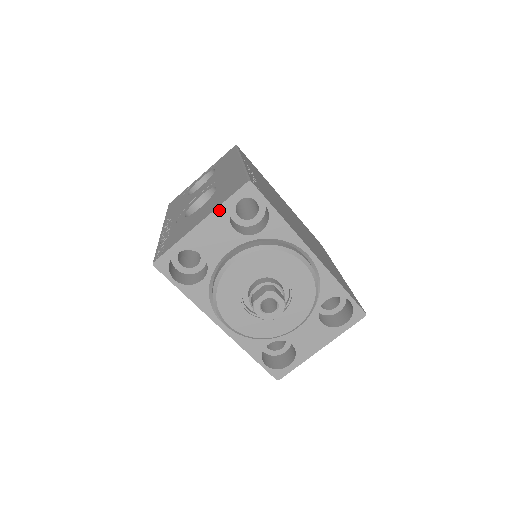
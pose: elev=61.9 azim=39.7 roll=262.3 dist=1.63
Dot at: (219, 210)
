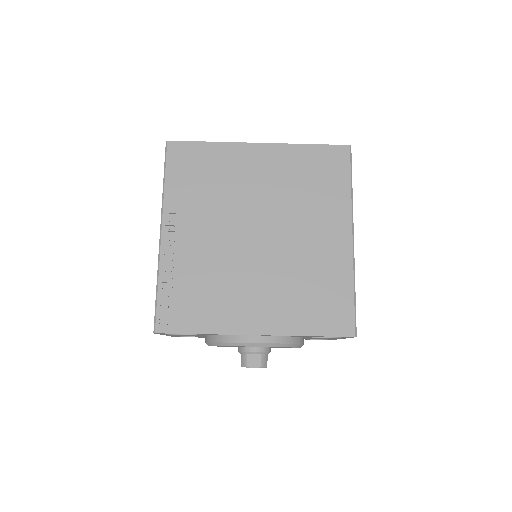
Dot at: occluded
